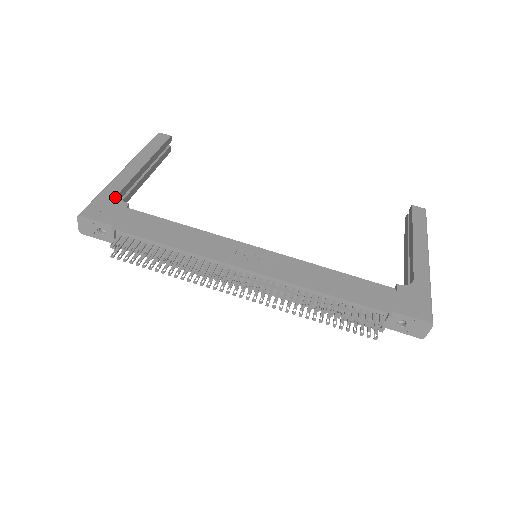
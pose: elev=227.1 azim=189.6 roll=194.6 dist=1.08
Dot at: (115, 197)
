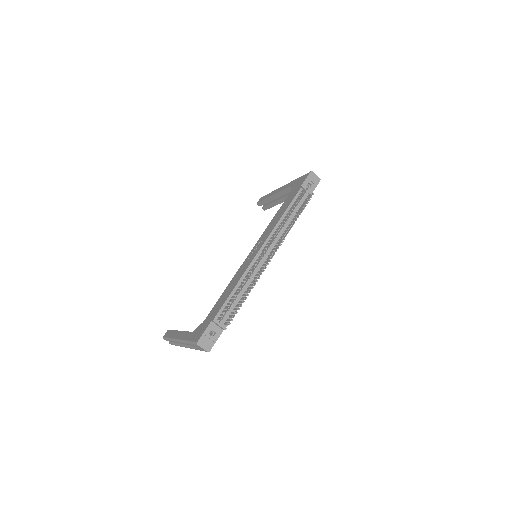
Dot at: (194, 332)
